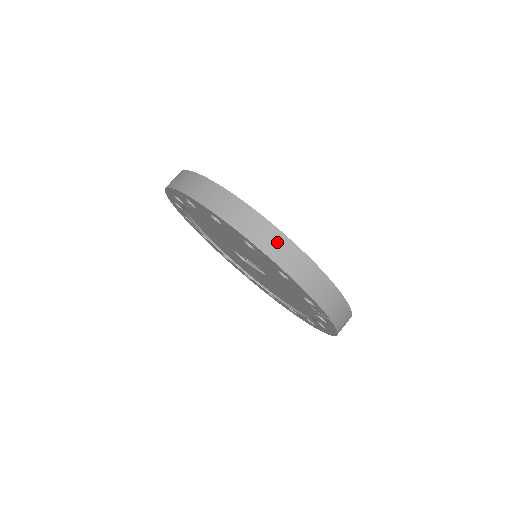
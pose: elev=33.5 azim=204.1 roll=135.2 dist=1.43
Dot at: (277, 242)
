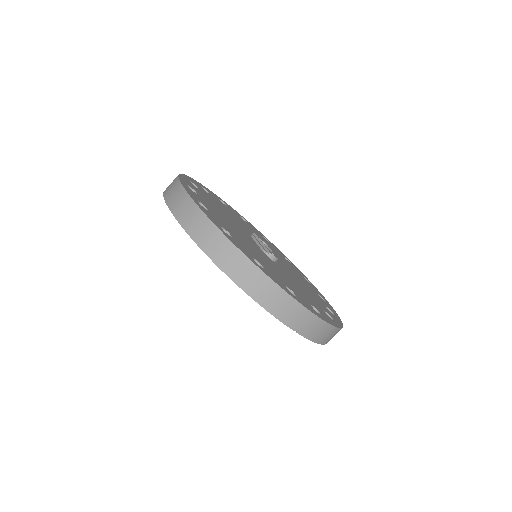
Dot at: (225, 251)
